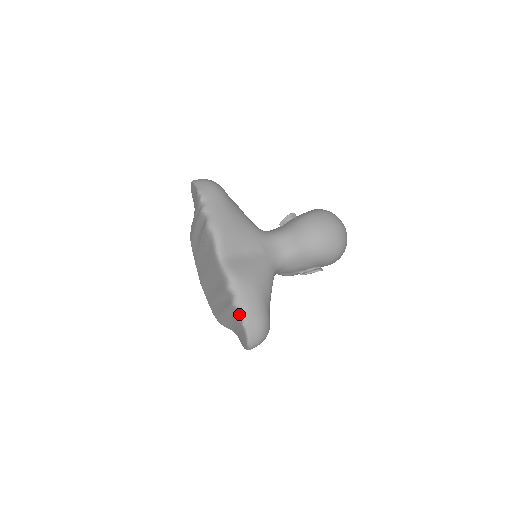
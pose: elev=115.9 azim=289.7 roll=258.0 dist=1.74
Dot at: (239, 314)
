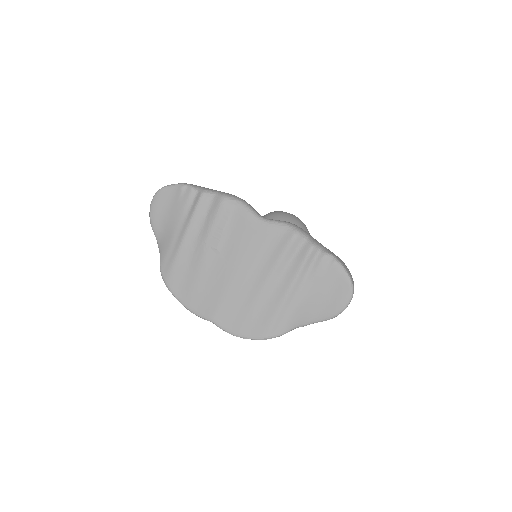
Dot at: (325, 253)
